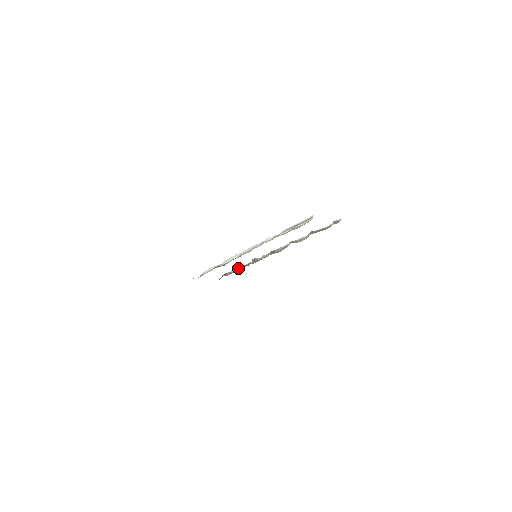
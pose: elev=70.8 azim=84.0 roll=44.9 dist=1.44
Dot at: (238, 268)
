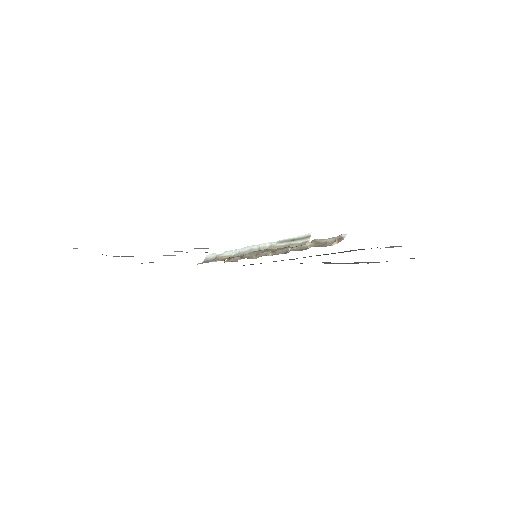
Dot at: (241, 257)
